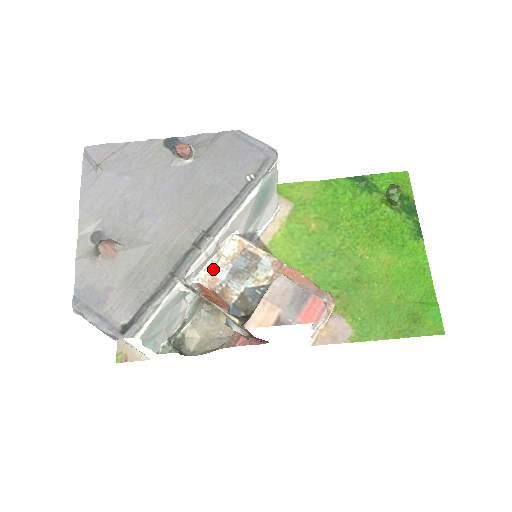
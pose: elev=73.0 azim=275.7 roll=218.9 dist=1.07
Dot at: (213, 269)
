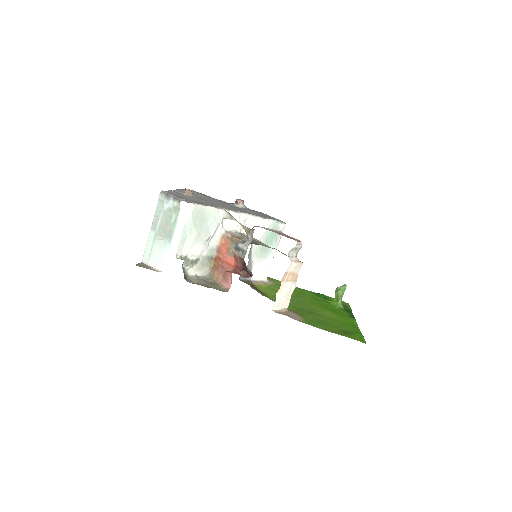
Dot at: (236, 233)
